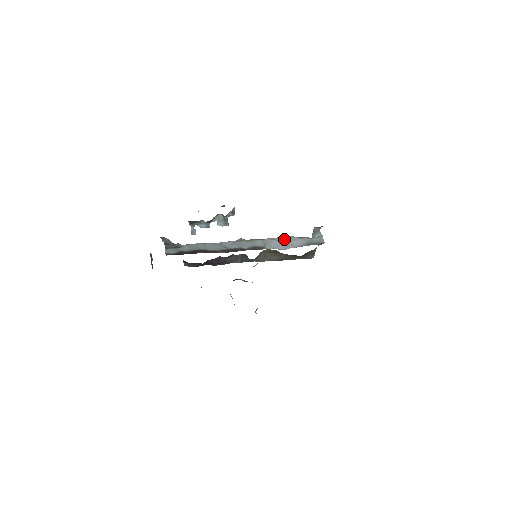
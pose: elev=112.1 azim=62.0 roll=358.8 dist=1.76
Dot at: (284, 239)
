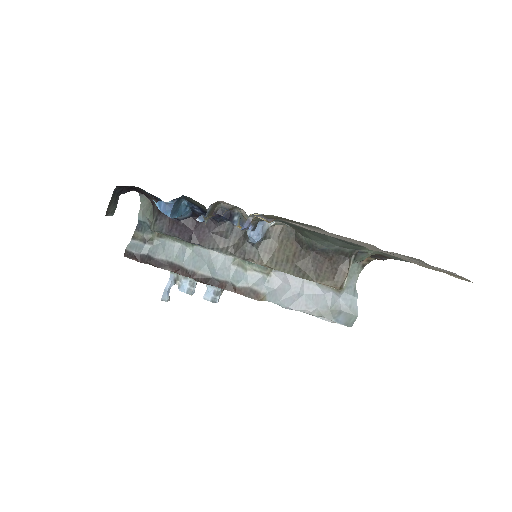
Dot at: (299, 284)
